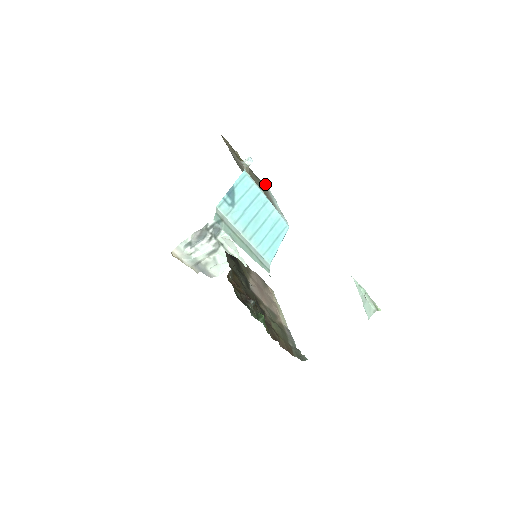
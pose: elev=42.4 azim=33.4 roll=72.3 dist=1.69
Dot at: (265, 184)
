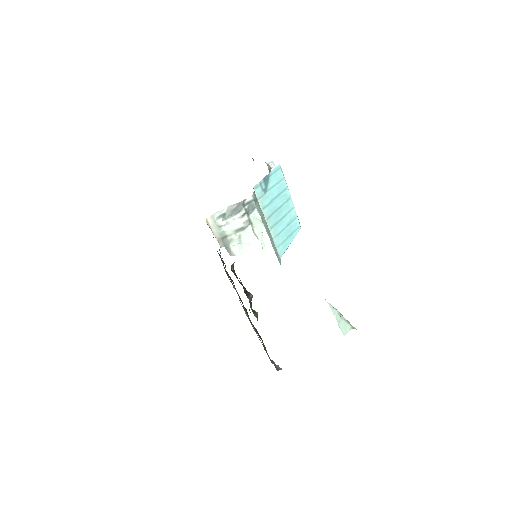
Dot at: occluded
